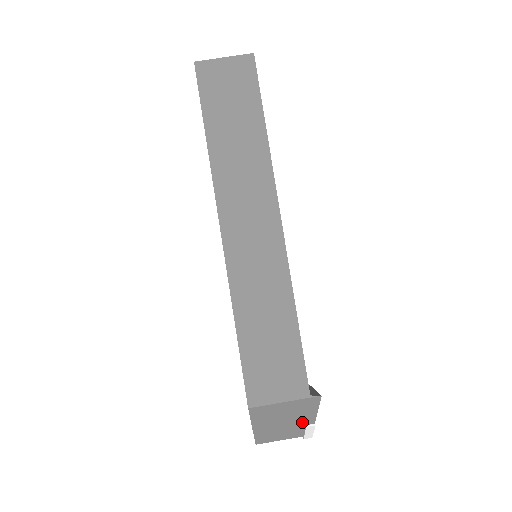
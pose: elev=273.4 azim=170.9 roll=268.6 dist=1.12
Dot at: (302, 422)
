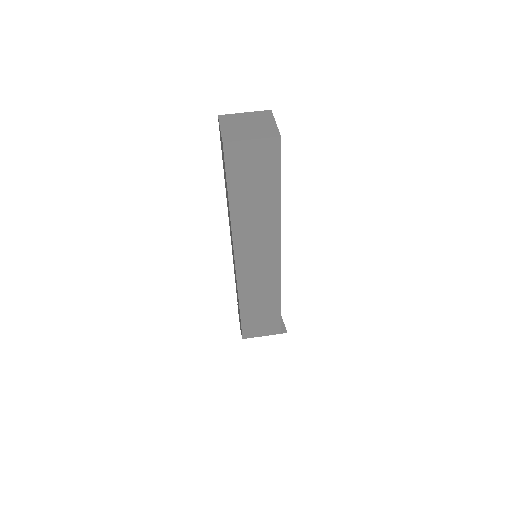
Dot at: occluded
